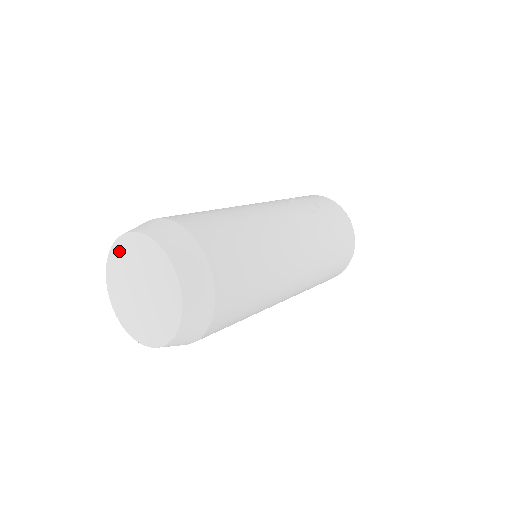
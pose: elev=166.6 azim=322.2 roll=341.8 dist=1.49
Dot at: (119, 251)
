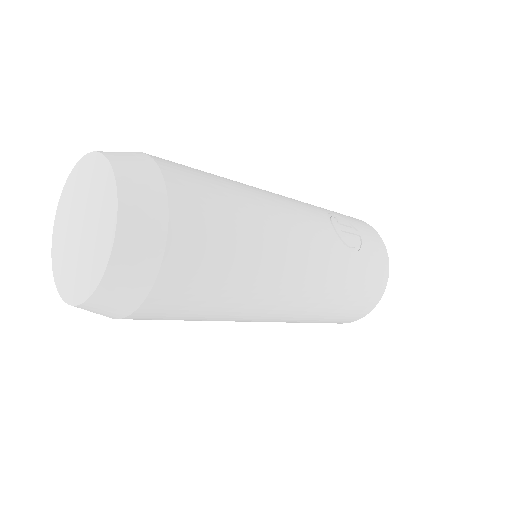
Dot at: (86, 167)
